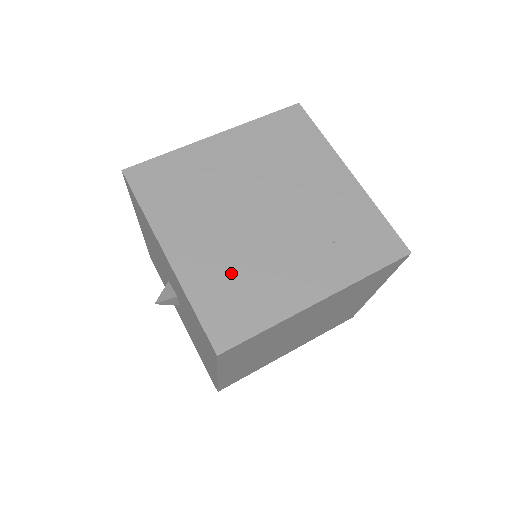
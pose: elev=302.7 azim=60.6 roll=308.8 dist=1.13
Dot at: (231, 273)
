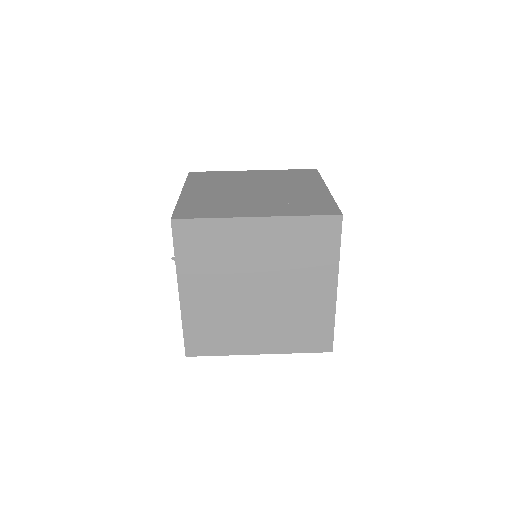
Dot at: (211, 201)
